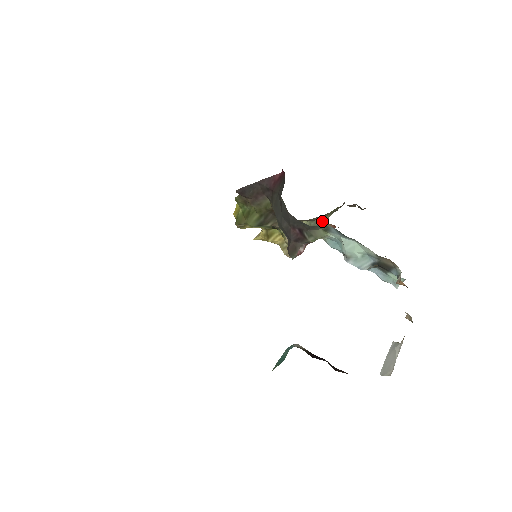
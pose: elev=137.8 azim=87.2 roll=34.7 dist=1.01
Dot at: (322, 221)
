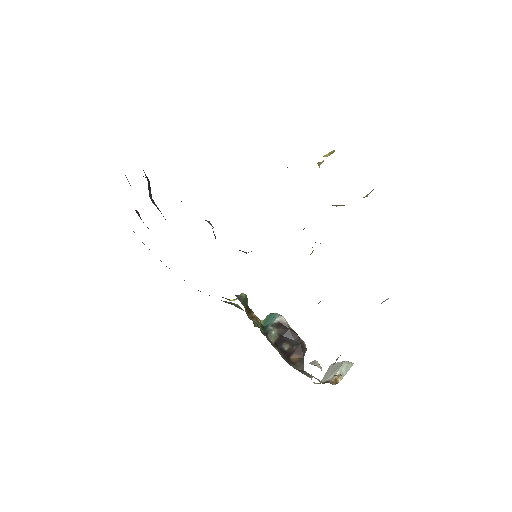
Dot at: occluded
